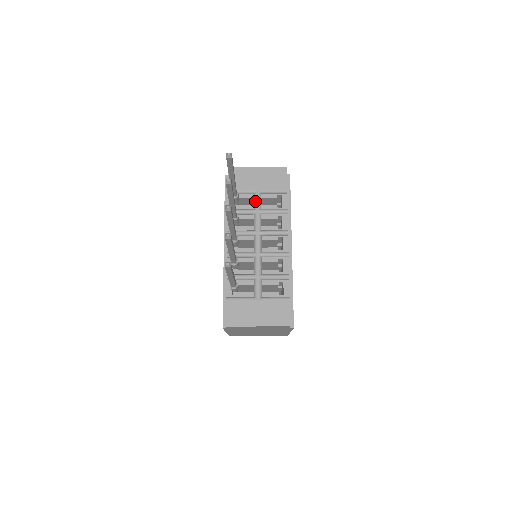
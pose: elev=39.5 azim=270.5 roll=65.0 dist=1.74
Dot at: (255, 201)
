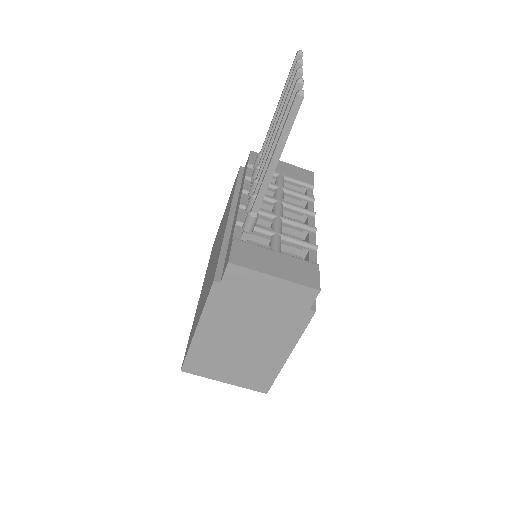
Dot at: (278, 180)
